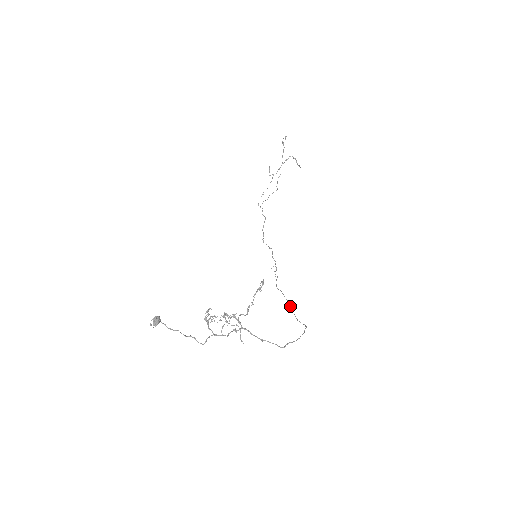
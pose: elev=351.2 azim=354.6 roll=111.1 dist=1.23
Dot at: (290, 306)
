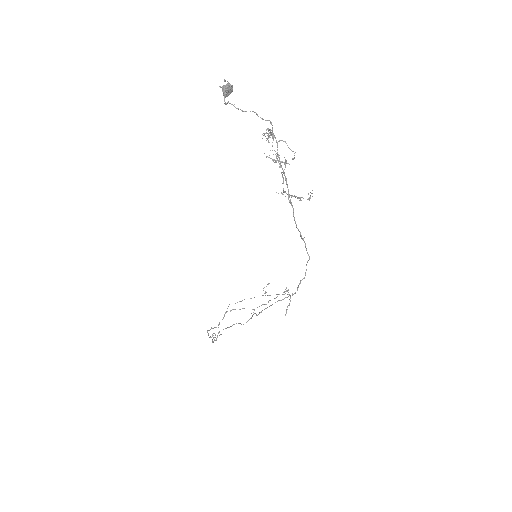
Dot at: (252, 316)
